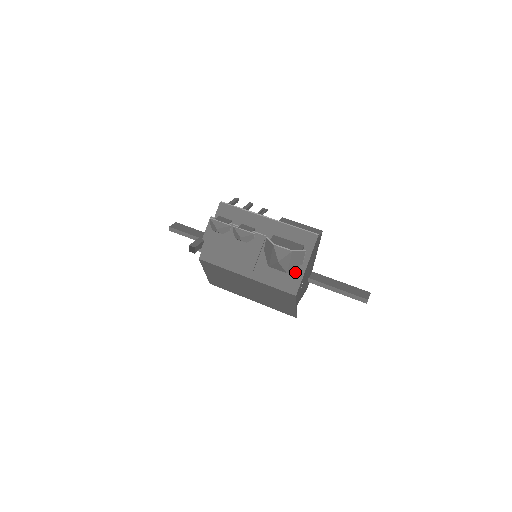
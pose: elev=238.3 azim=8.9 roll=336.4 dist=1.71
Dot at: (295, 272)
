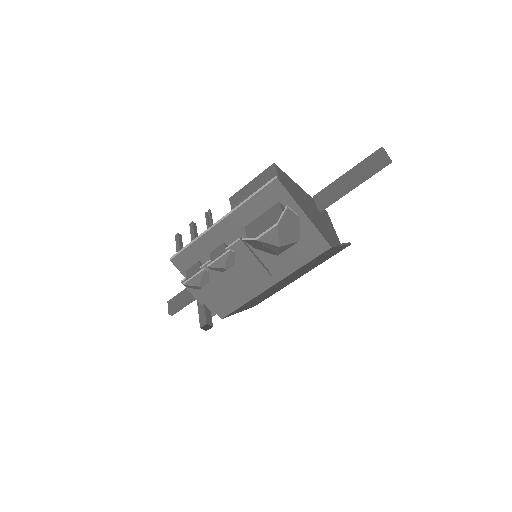
Dot at: (303, 231)
